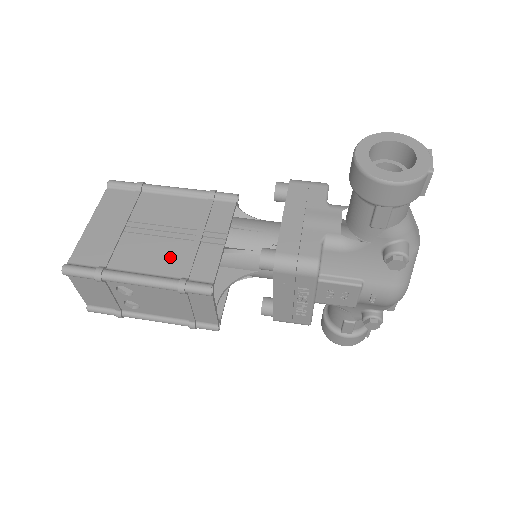
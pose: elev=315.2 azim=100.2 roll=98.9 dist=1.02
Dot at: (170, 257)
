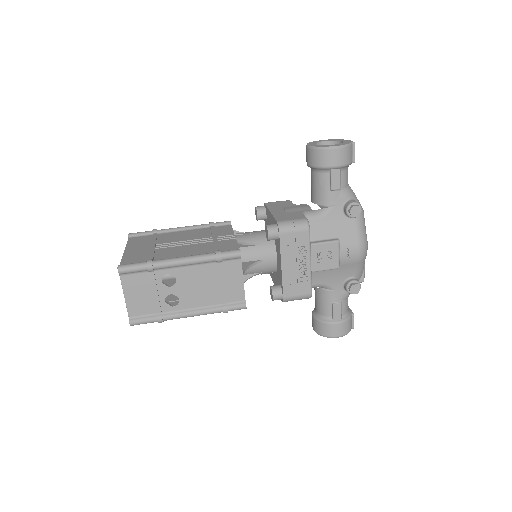
Dot at: (200, 249)
